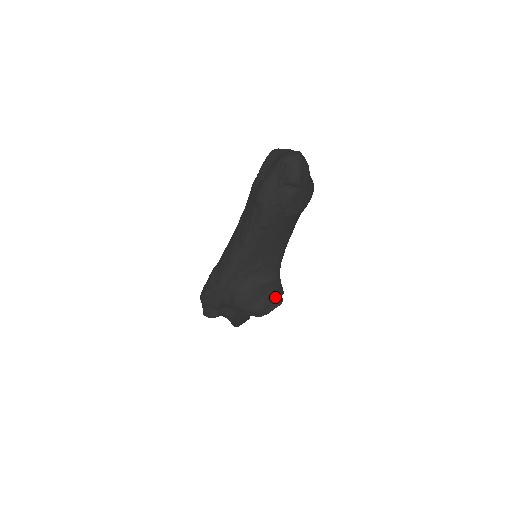
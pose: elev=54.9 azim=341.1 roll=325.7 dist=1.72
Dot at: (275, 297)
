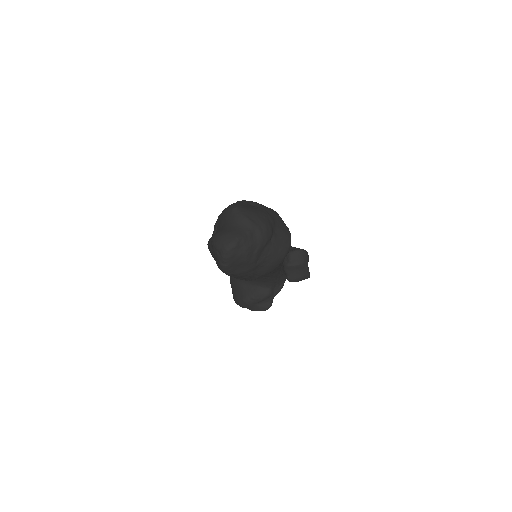
Dot at: (261, 302)
